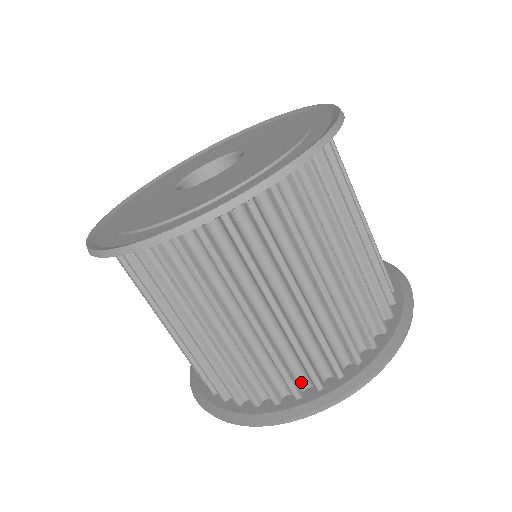
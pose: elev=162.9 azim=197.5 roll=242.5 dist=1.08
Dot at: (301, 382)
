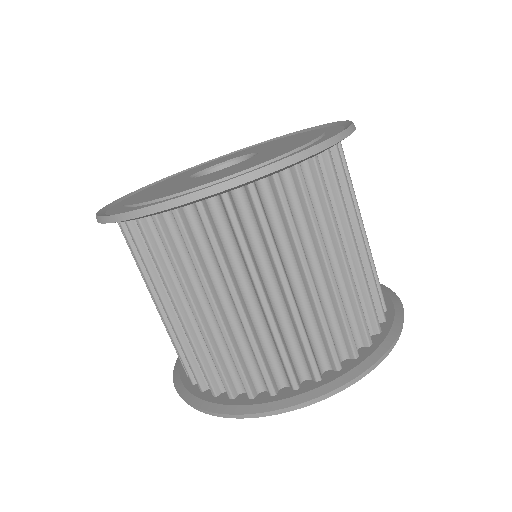
Dot at: (320, 364)
